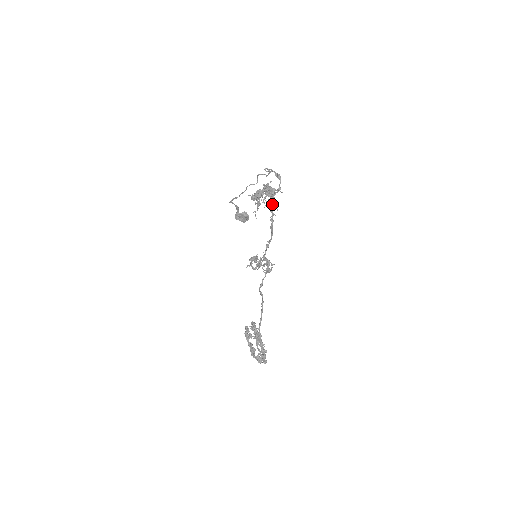
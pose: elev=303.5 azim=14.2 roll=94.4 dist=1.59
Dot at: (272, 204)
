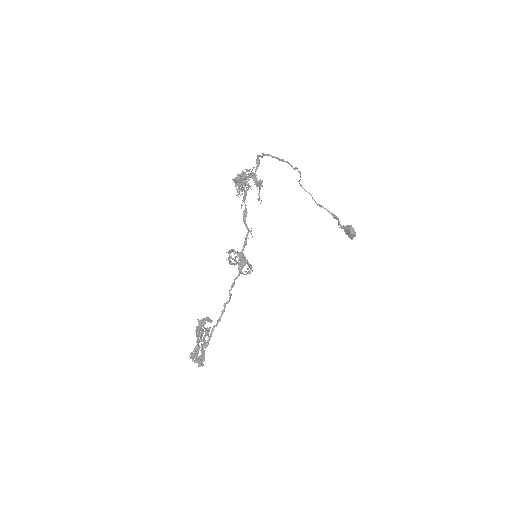
Dot at: (259, 196)
